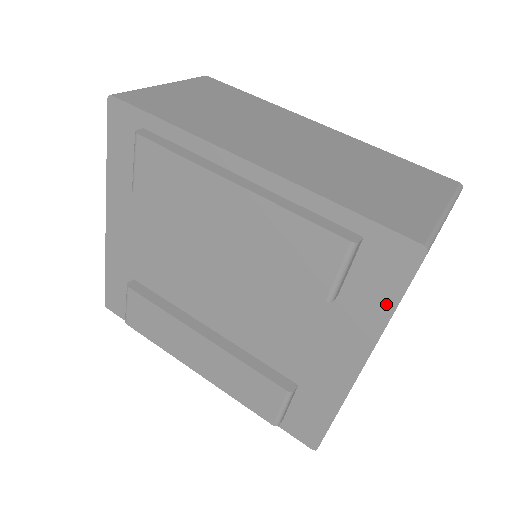
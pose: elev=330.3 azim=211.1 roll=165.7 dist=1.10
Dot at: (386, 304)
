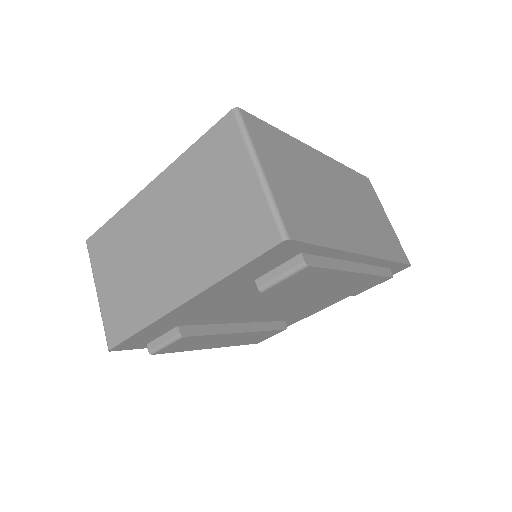
Dot at: occluded
